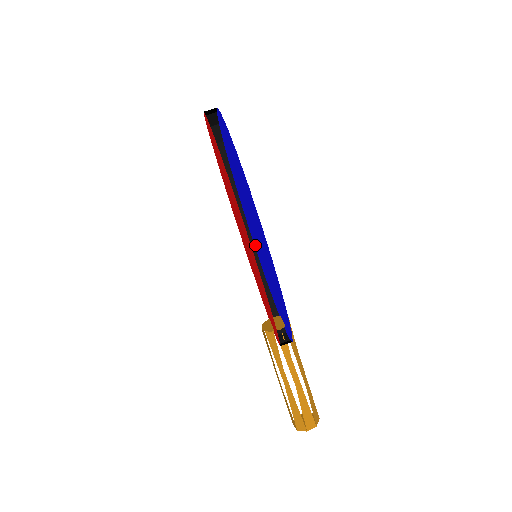
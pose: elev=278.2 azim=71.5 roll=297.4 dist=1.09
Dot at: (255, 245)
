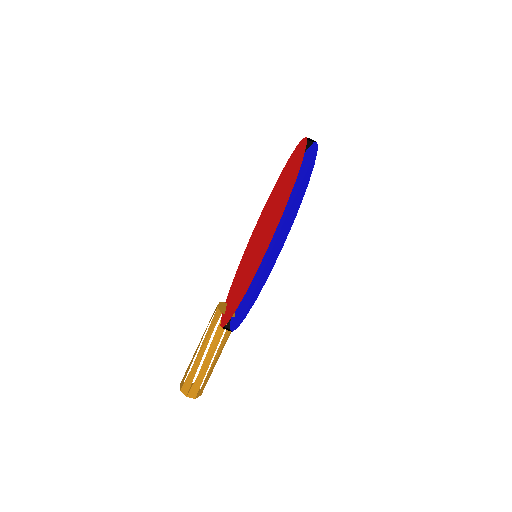
Dot at: occluded
